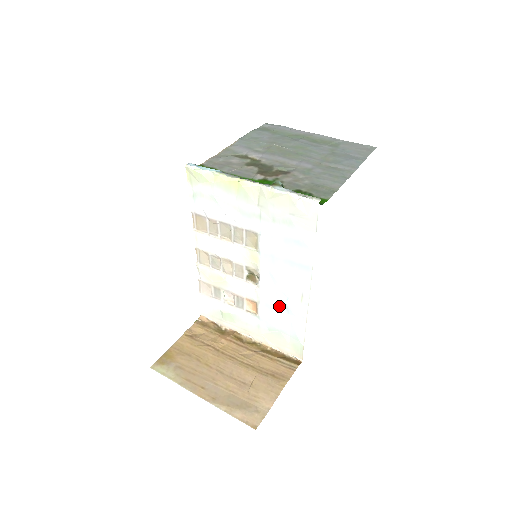
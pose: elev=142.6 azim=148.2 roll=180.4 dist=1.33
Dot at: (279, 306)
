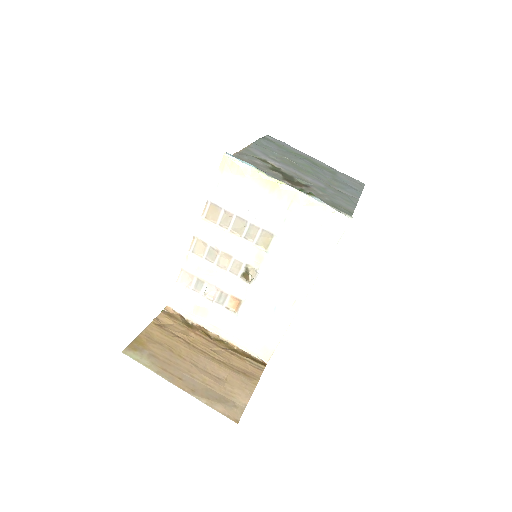
Dot at: (266, 307)
